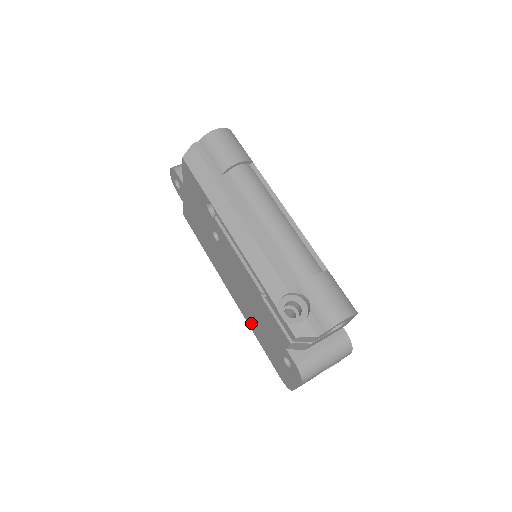
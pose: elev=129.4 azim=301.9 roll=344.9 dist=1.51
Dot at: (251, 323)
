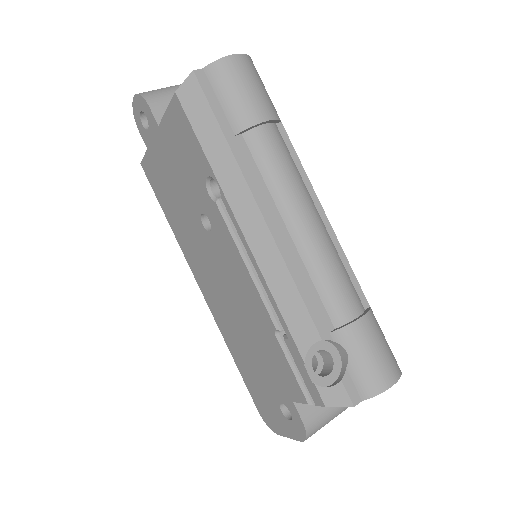
Dot at: (230, 340)
